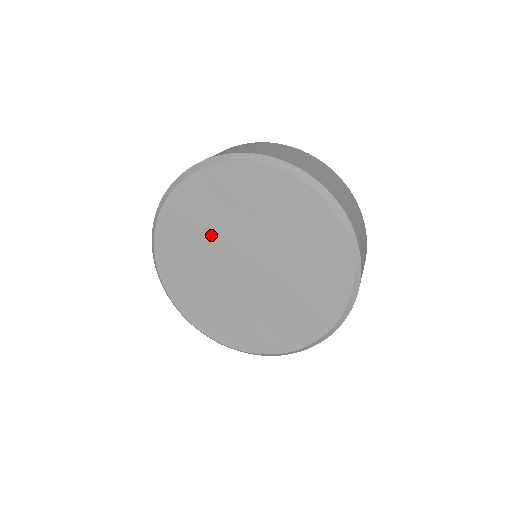
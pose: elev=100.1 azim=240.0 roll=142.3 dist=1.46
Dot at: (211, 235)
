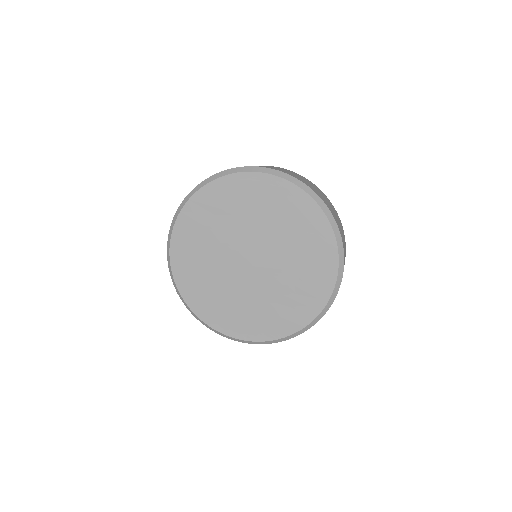
Dot at: (214, 247)
